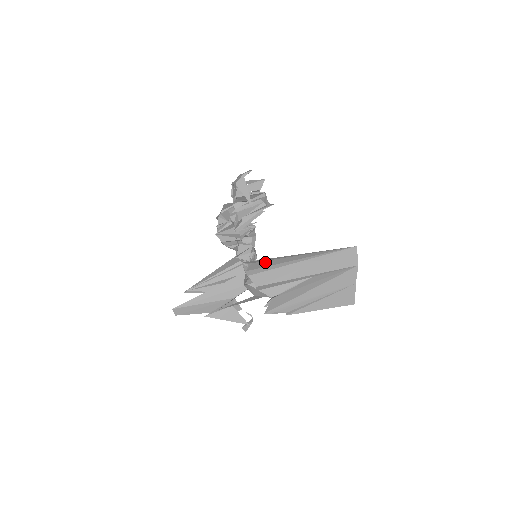
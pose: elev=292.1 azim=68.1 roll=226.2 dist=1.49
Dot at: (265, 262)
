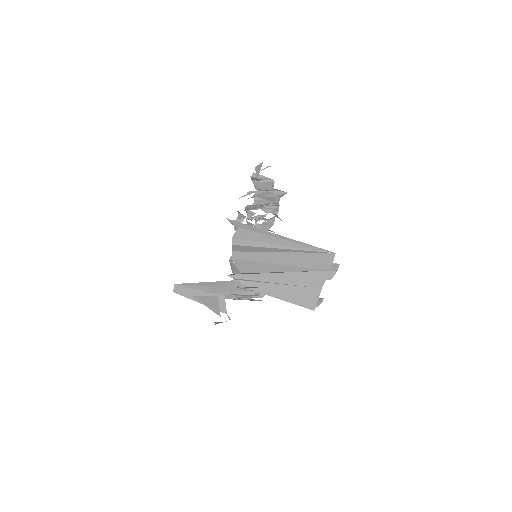
Dot at: (249, 233)
